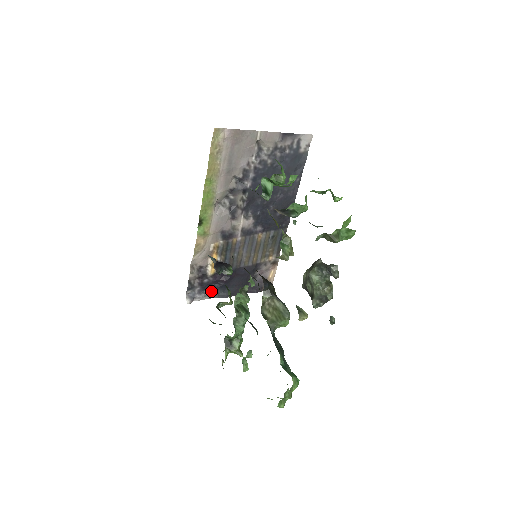
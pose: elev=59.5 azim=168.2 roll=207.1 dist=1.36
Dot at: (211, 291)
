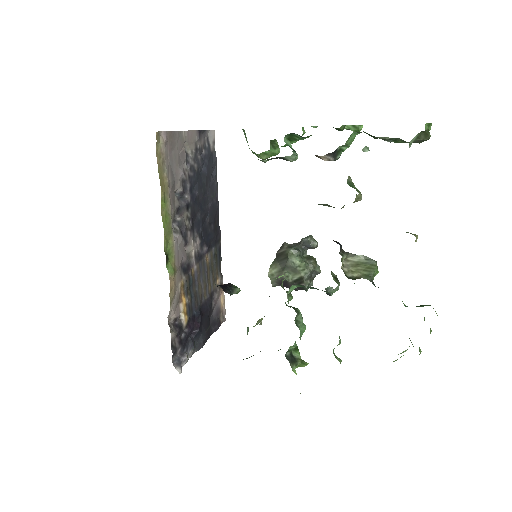
Dot at: (190, 346)
